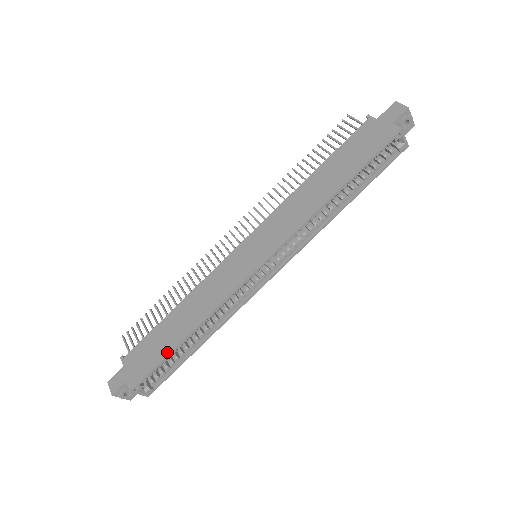
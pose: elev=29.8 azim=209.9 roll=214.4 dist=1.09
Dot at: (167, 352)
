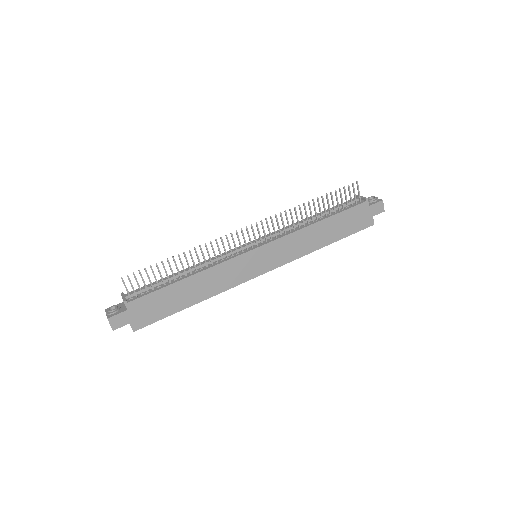
Dot at: (174, 312)
